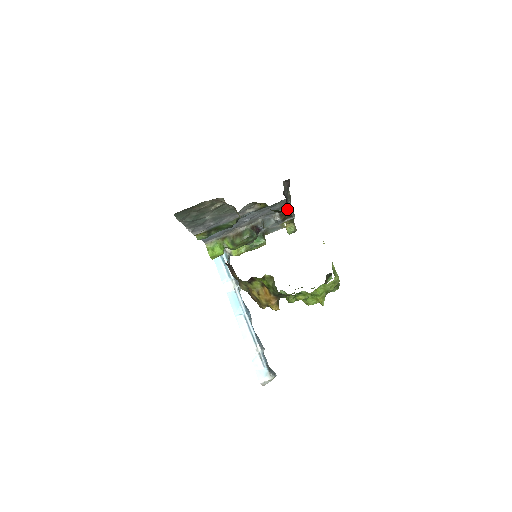
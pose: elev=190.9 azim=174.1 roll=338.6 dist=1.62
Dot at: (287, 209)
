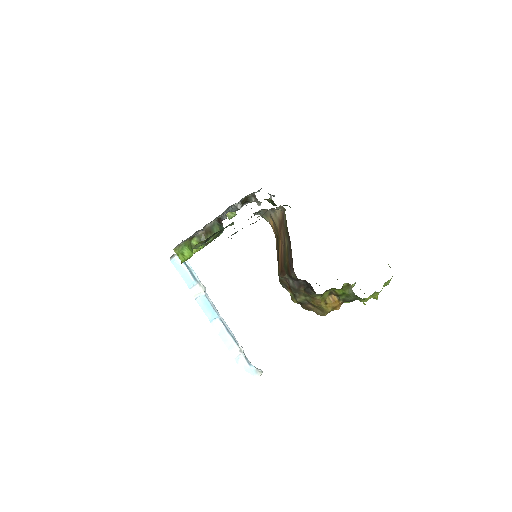
Dot at: (247, 195)
